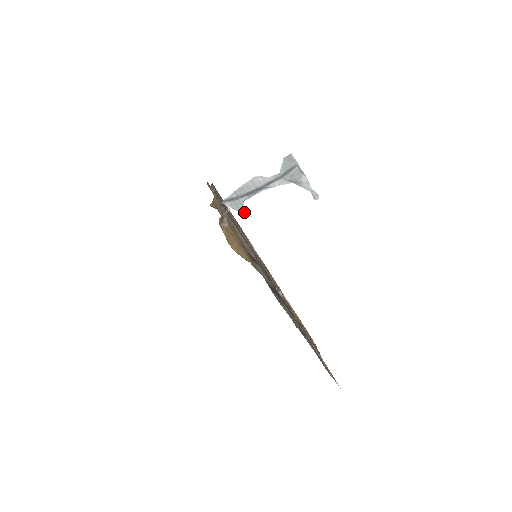
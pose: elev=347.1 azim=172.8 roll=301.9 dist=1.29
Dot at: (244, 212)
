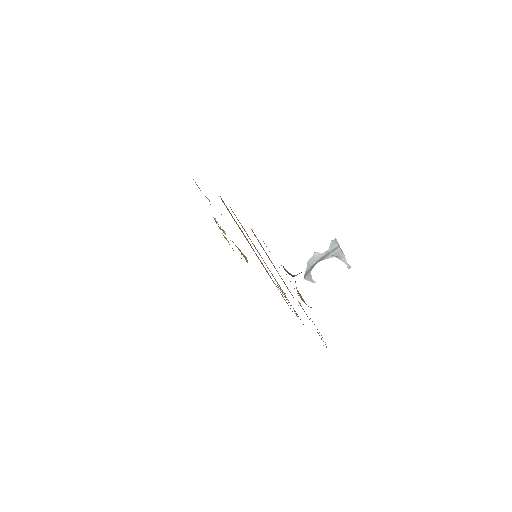
Dot at: (313, 281)
